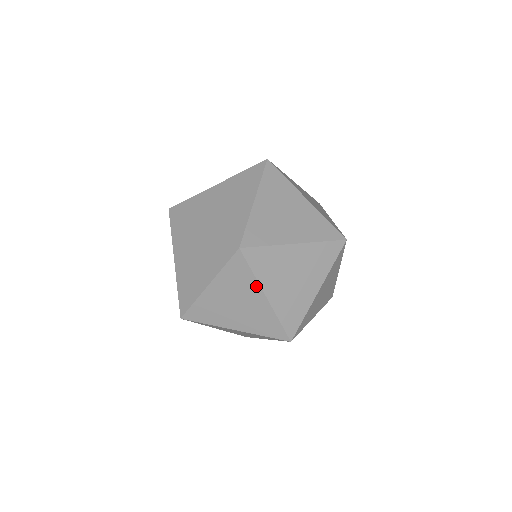
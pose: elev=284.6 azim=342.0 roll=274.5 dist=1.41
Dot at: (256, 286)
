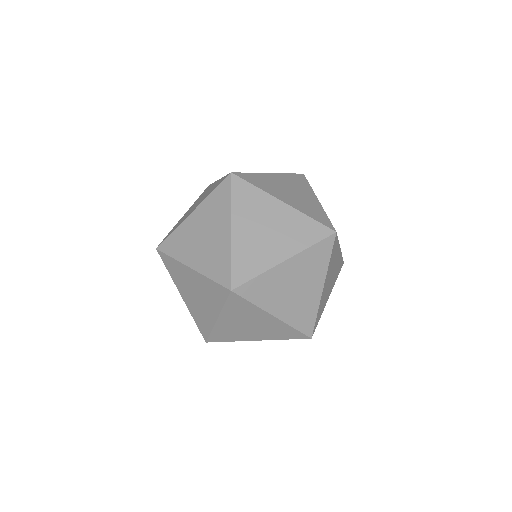
Dot at: (260, 311)
